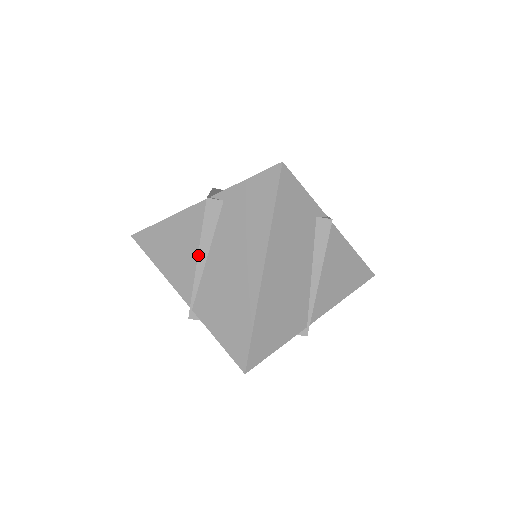
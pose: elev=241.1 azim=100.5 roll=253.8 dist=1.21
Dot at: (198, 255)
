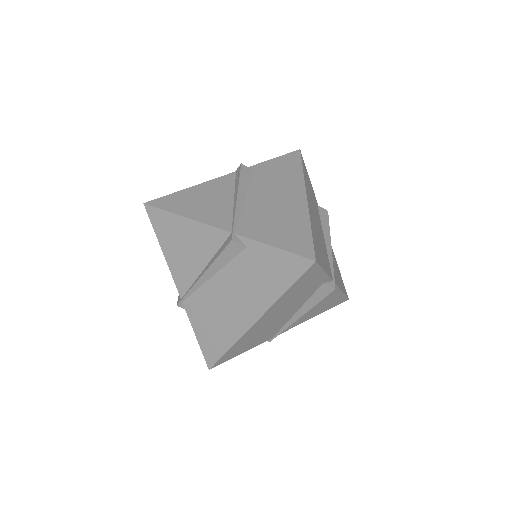
Dot at: (204, 273)
